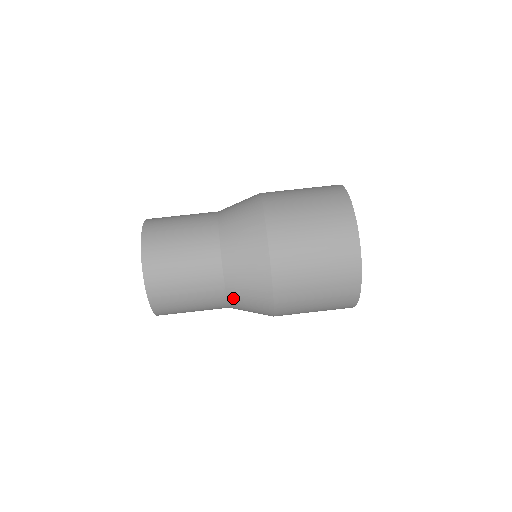
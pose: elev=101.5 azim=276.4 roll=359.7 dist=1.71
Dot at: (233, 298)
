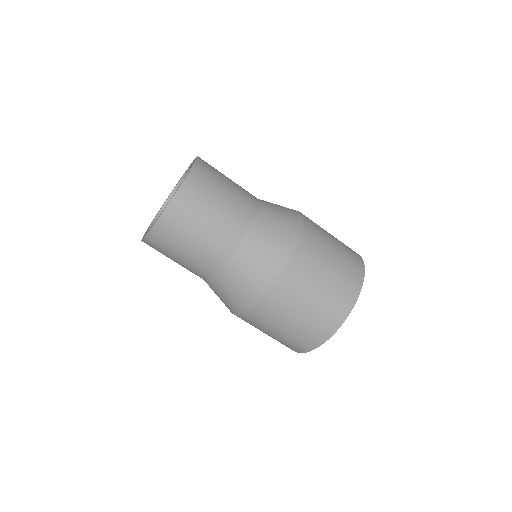
Dot at: occluded
